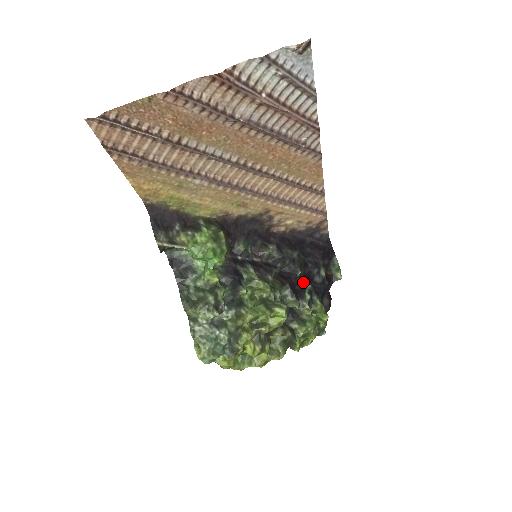
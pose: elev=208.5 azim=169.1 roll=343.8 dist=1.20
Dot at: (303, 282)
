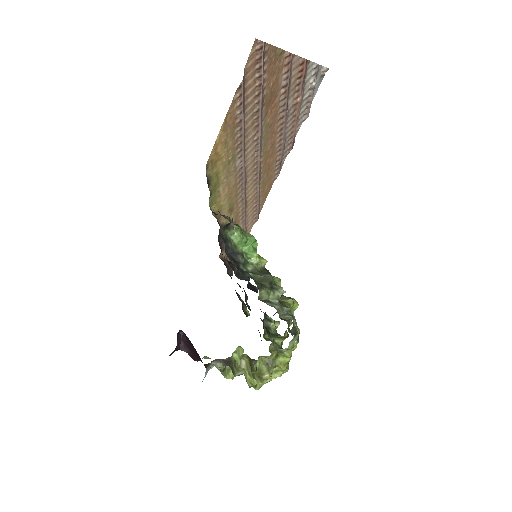
Dot at: occluded
